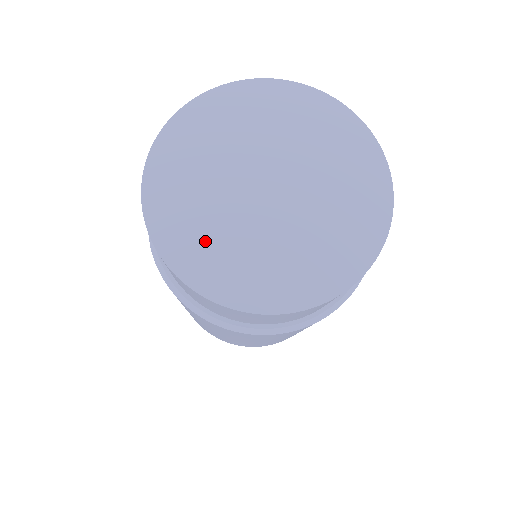
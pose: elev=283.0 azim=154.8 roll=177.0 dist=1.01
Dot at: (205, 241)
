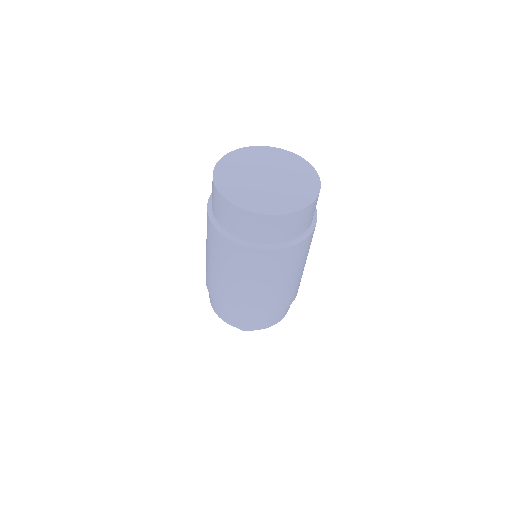
Dot at: (269, 201)
